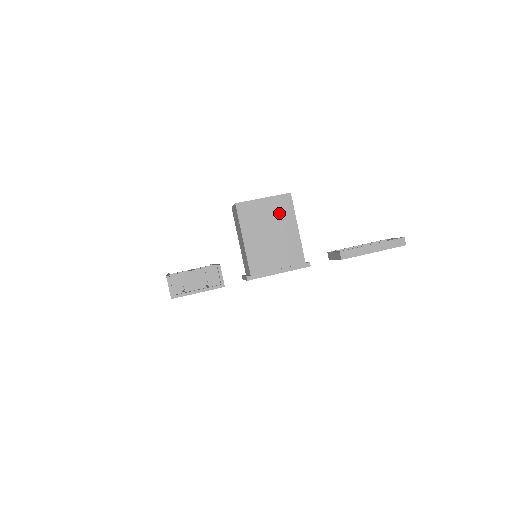
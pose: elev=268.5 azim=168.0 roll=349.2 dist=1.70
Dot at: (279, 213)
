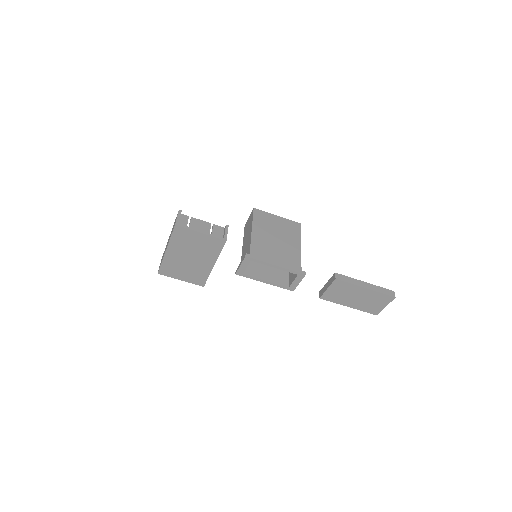
Dot at: (287, 230)
